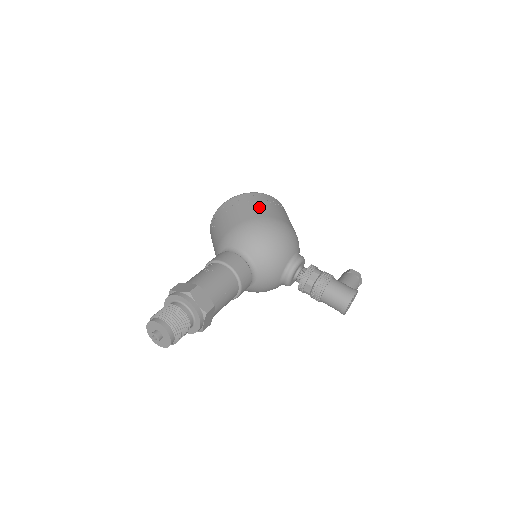
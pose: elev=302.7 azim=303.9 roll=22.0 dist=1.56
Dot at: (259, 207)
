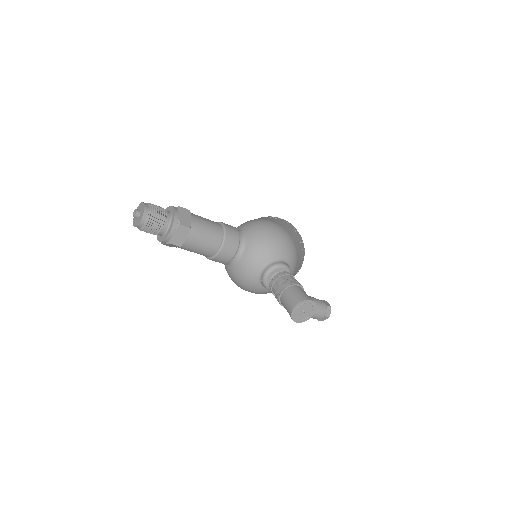
Dot at: (280, 222)
